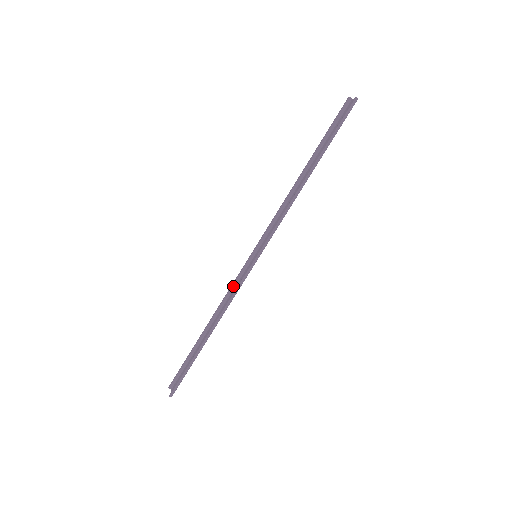
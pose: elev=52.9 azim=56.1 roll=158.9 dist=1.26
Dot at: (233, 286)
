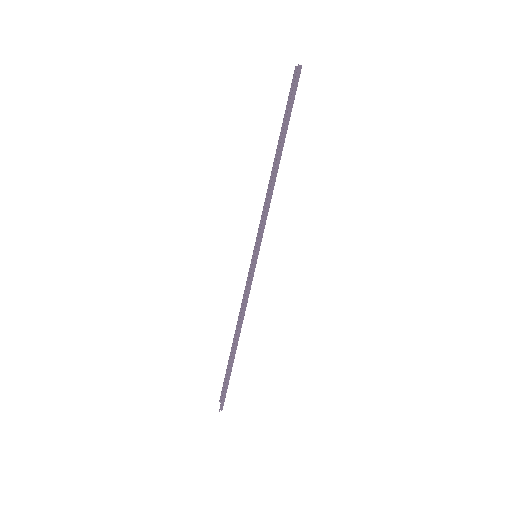
Dot at: occluded
